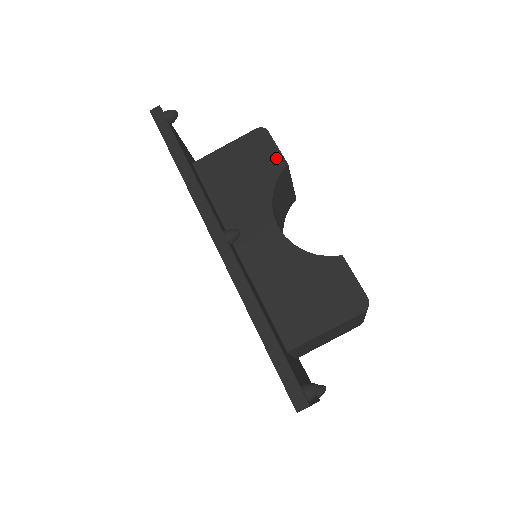
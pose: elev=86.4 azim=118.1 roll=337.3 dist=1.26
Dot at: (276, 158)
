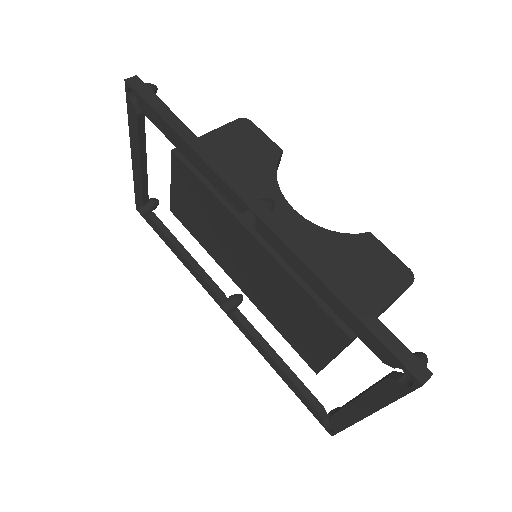
Dot at: (269, 145)
